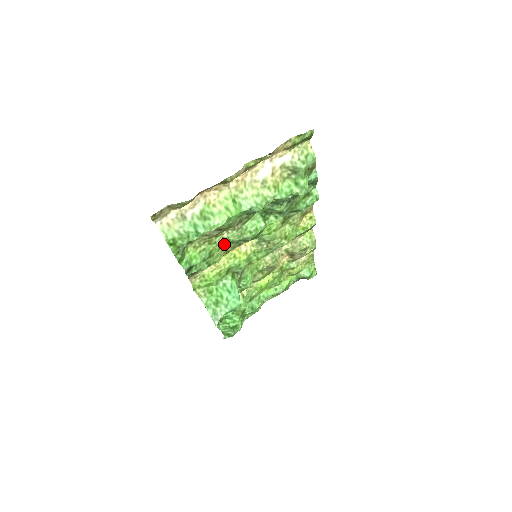
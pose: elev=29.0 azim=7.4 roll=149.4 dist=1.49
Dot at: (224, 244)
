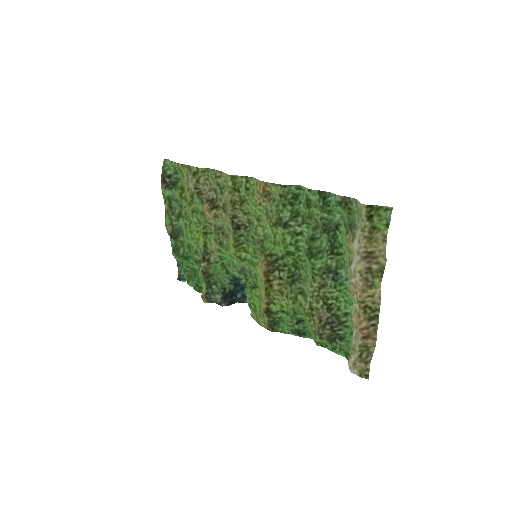
Dot at: (299, 299)
